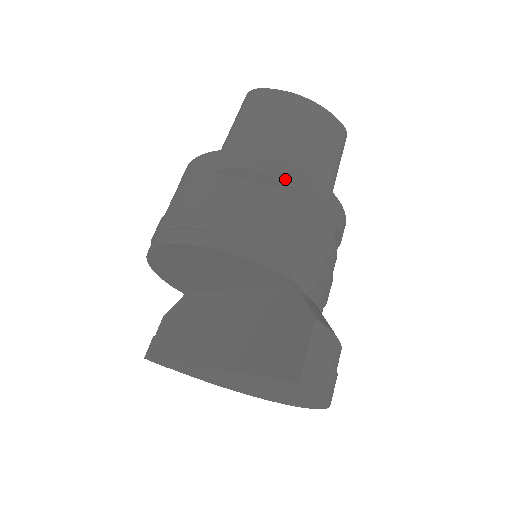
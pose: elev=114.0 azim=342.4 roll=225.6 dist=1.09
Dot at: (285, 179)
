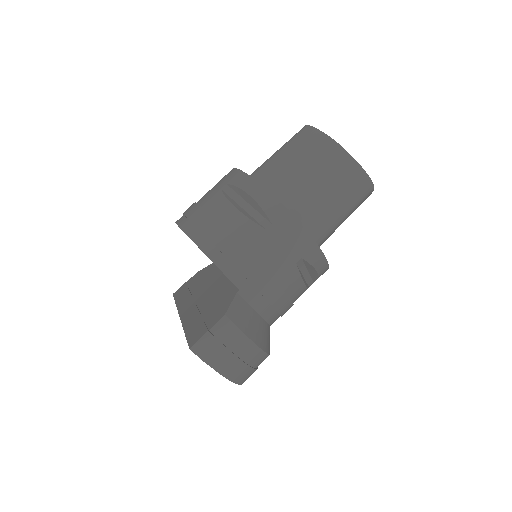
Dot at: (265, 208)
